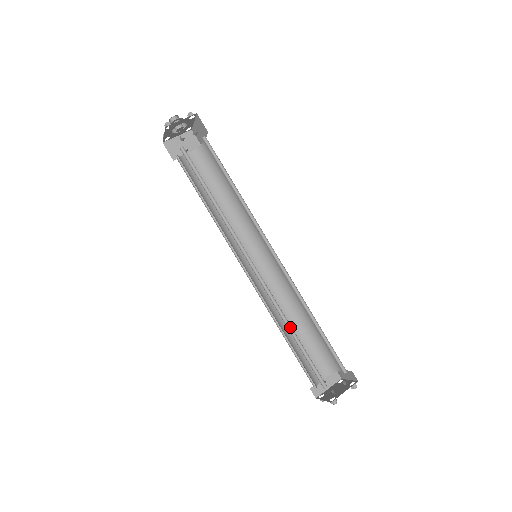
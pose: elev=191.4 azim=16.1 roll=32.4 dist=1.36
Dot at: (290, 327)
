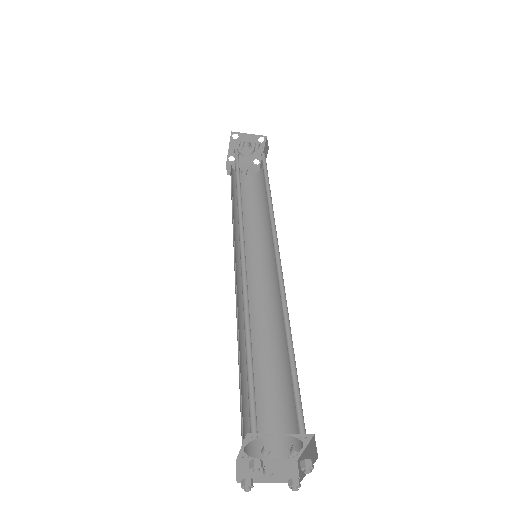
Dot at: (249, 329)
